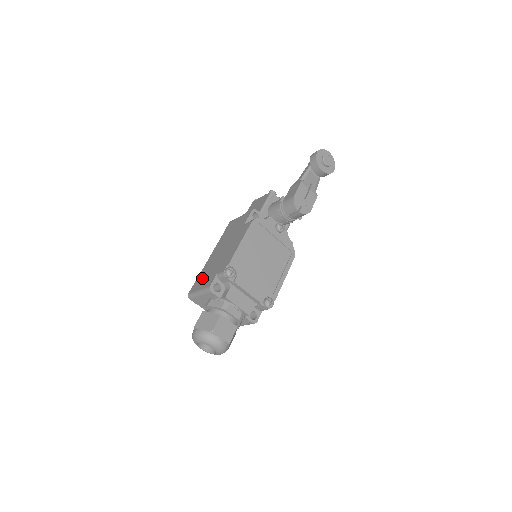
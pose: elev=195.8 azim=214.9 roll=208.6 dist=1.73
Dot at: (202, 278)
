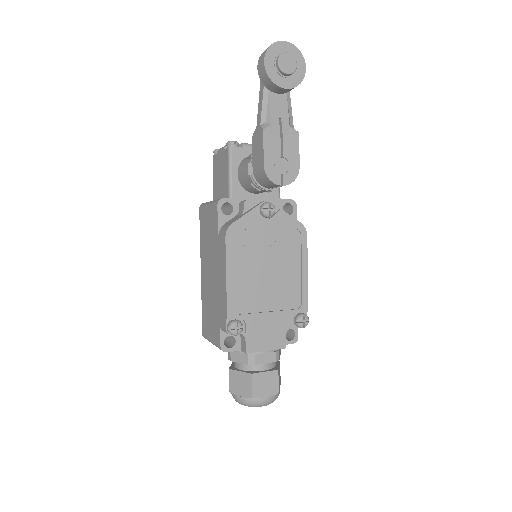
Dot at: (206, 318)
